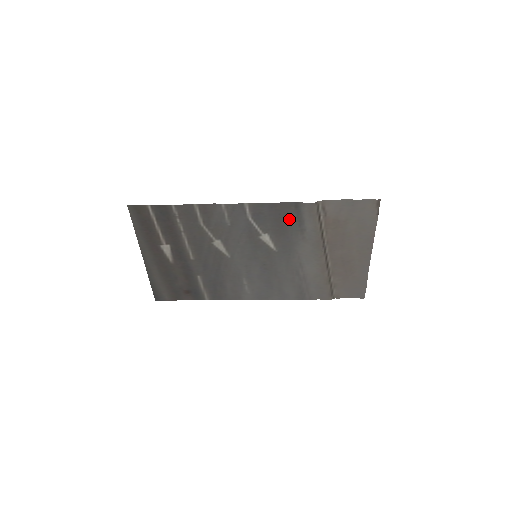
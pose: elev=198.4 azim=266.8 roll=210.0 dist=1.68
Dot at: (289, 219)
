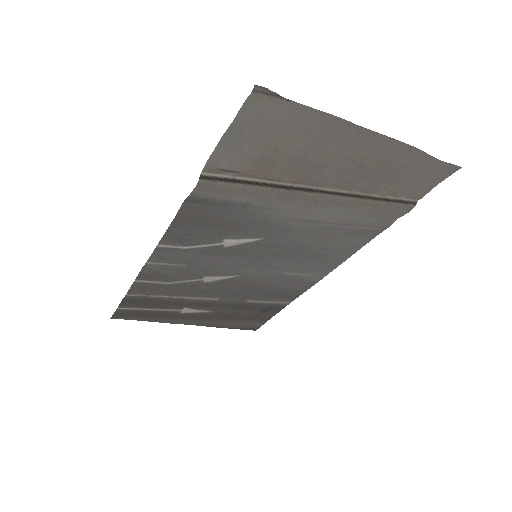
Dot at: (214, 214)
